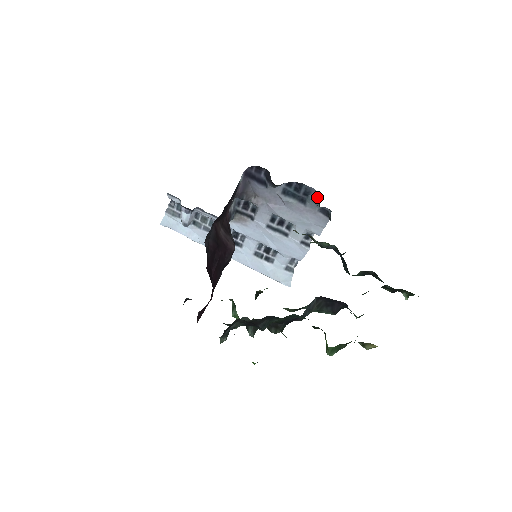
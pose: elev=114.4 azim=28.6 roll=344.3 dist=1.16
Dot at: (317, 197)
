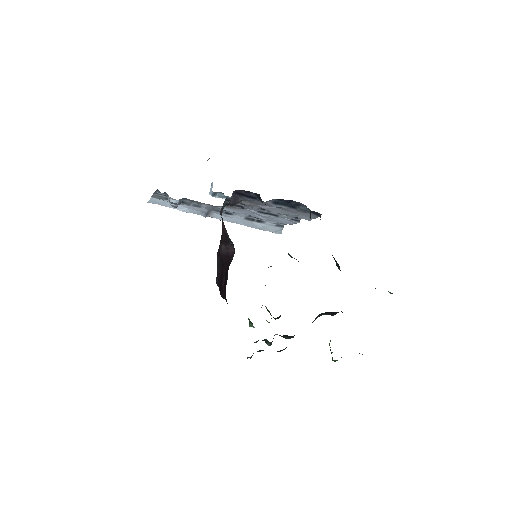
Dot at: (308, 209)
